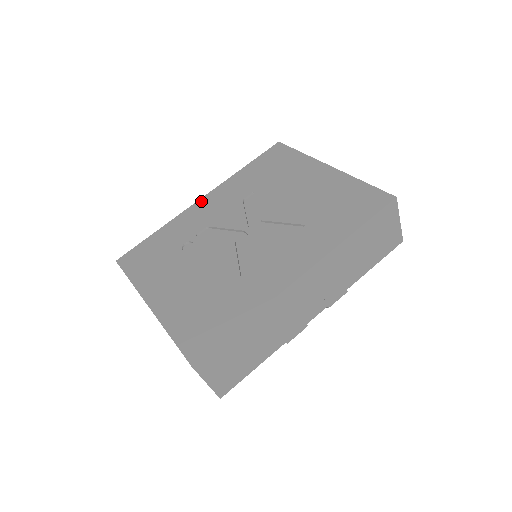
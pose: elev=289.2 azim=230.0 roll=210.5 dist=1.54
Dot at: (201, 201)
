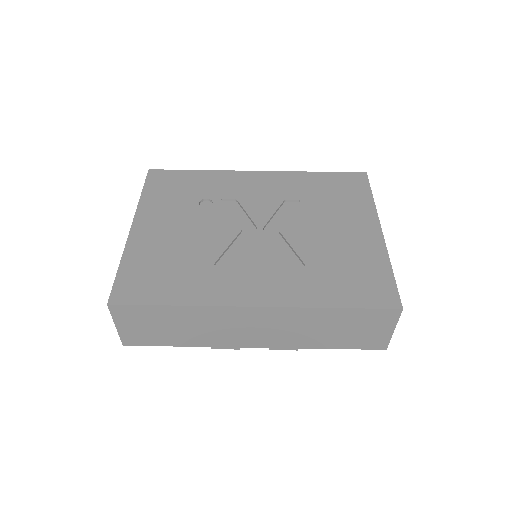
Dot at: (255, 173)
